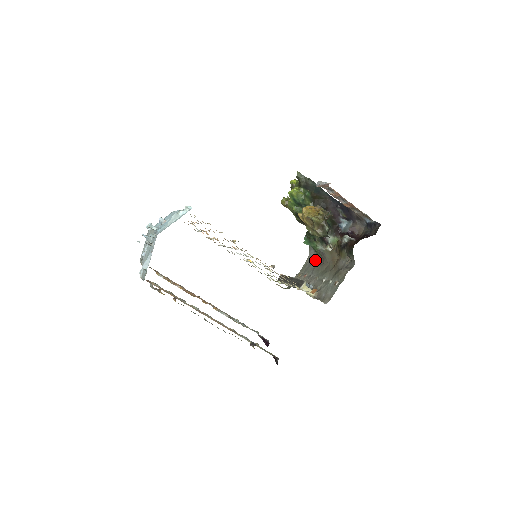
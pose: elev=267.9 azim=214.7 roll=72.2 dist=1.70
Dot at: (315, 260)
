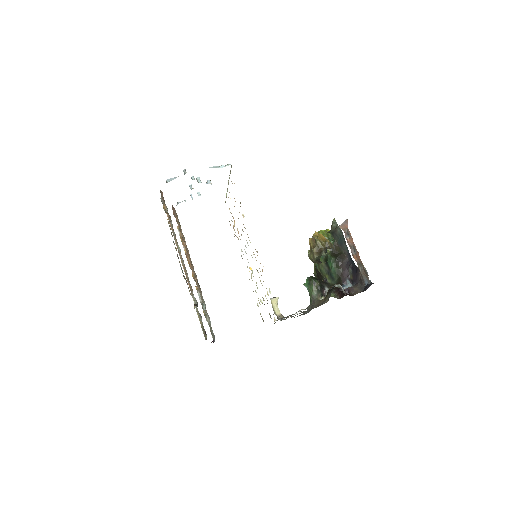
Dot at: occluded
